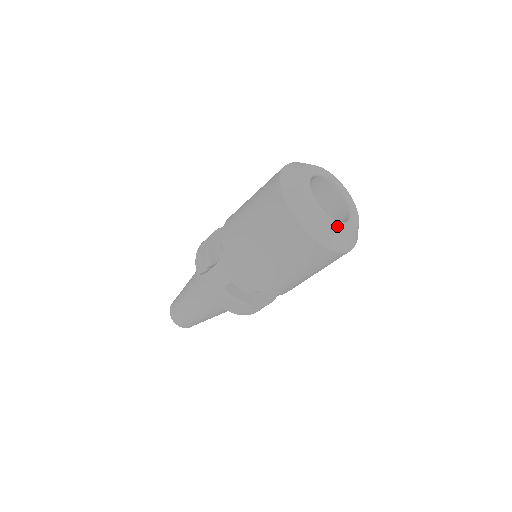
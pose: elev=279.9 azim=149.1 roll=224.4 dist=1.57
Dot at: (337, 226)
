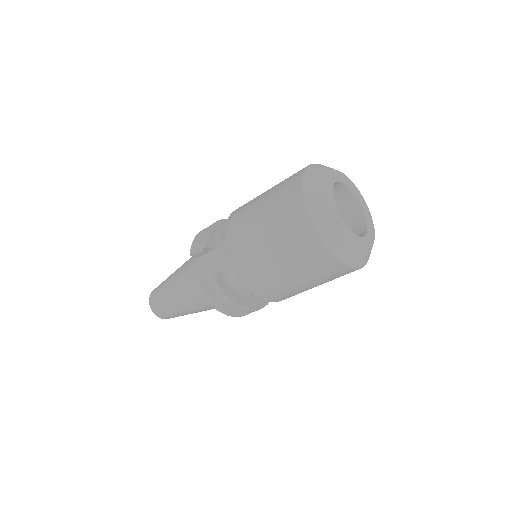
Dot at: (349, 234)
